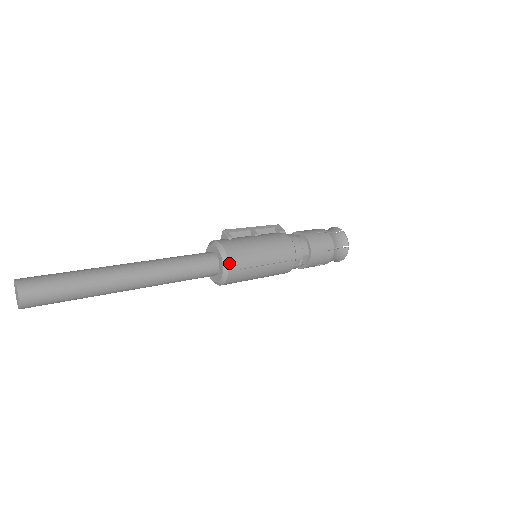
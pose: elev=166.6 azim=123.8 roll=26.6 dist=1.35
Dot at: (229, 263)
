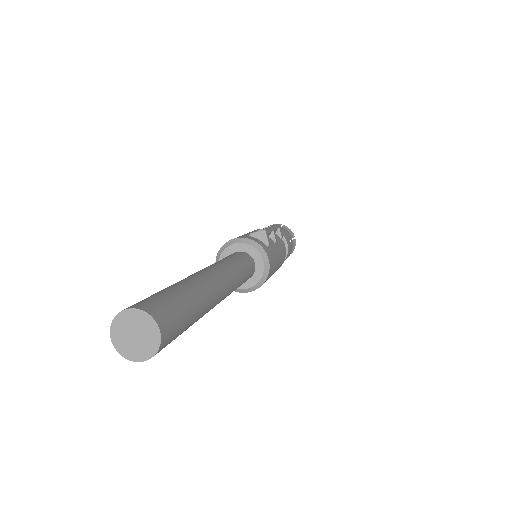
Dot at: (264, 282)
